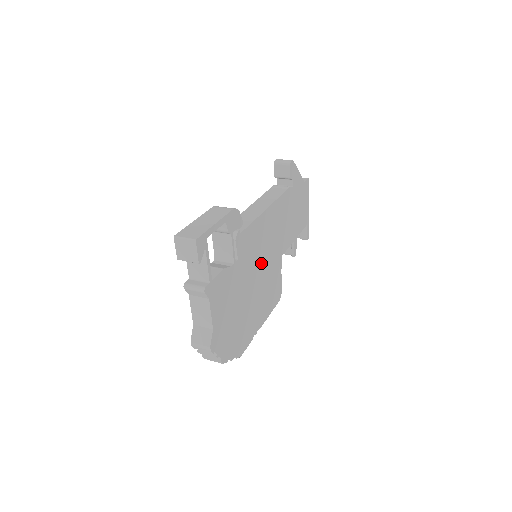
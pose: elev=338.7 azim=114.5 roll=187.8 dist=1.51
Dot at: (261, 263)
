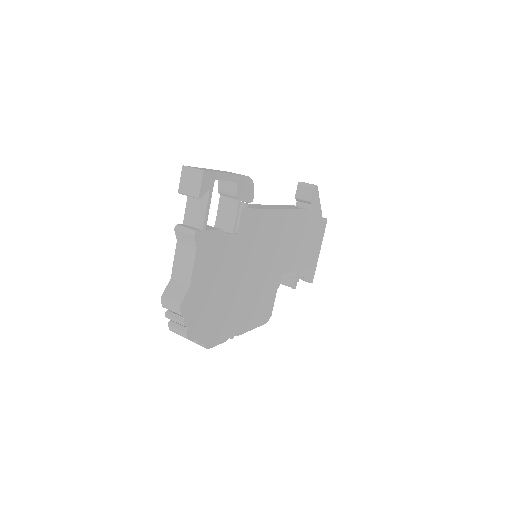
Dot at: (259, 262)
